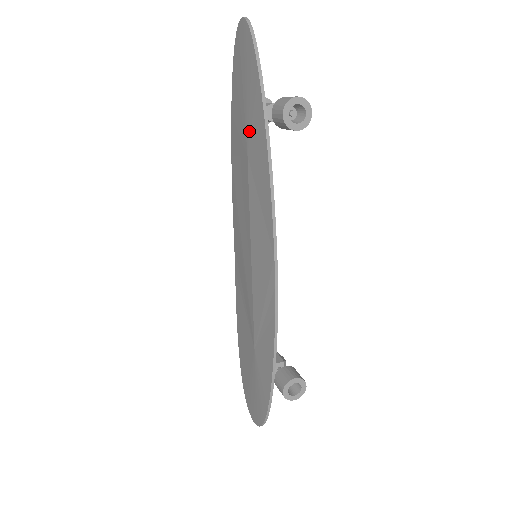
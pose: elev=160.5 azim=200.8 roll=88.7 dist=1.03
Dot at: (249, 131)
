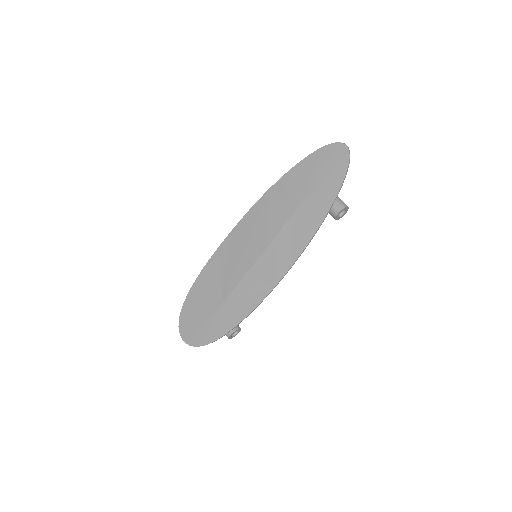
Dot at: (309, 201)
